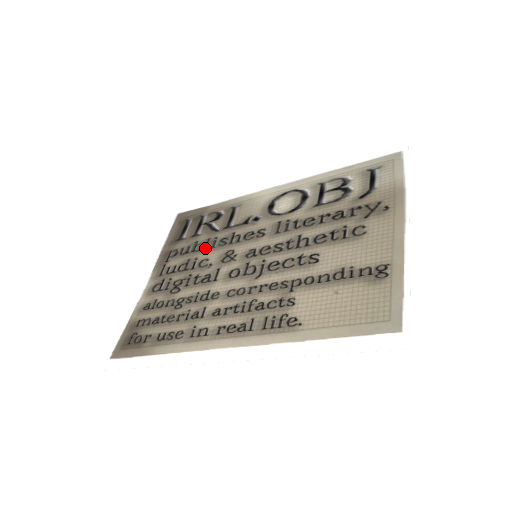
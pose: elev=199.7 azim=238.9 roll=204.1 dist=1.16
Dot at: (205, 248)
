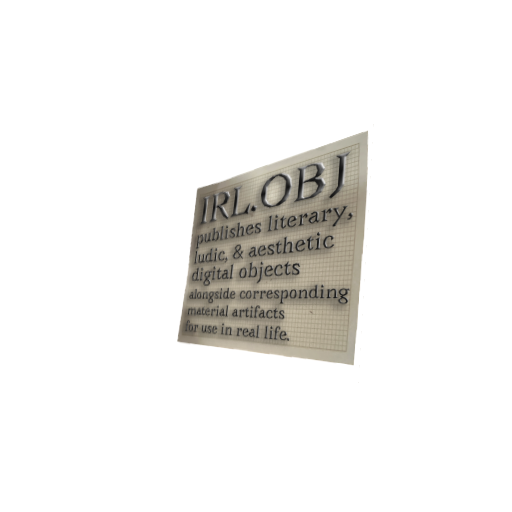
Dot at: (221, 238)
